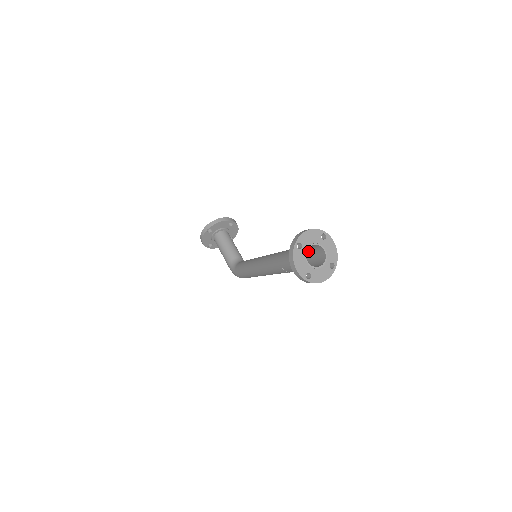
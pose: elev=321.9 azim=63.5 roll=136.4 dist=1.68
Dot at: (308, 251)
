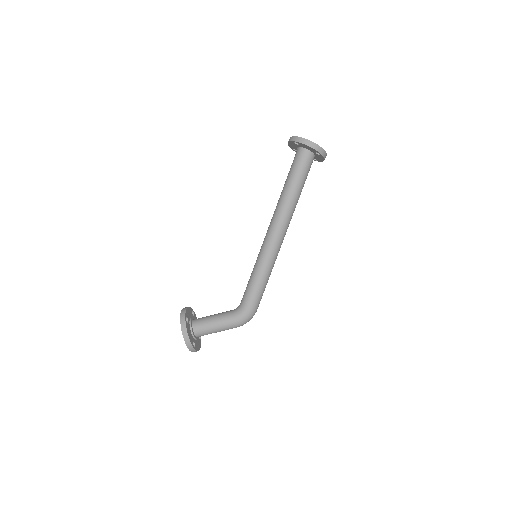
Dot at: occluded
